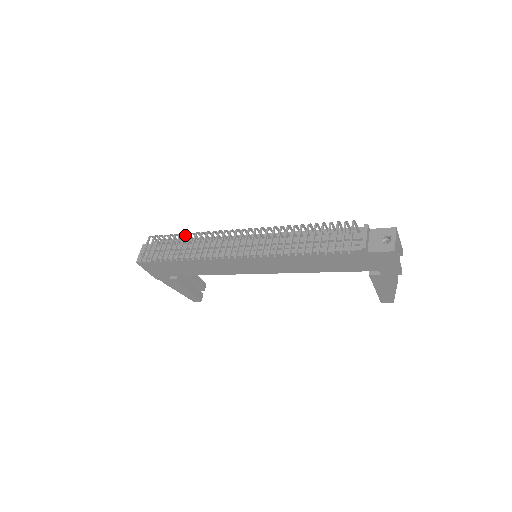
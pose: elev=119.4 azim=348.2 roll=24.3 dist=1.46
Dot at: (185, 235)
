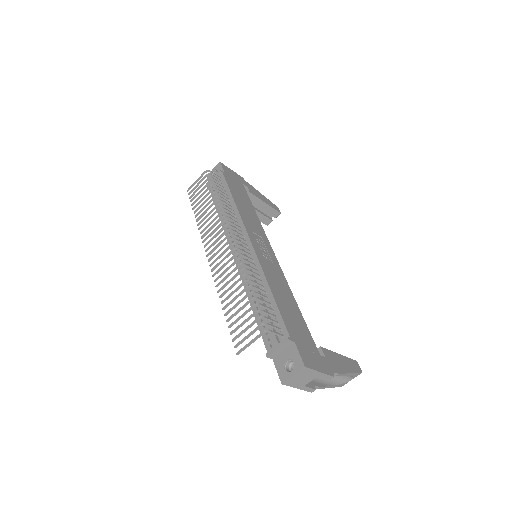
Dot at: (213, 198)
